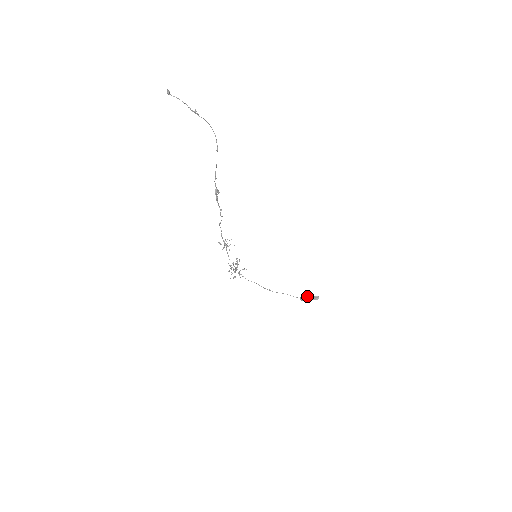
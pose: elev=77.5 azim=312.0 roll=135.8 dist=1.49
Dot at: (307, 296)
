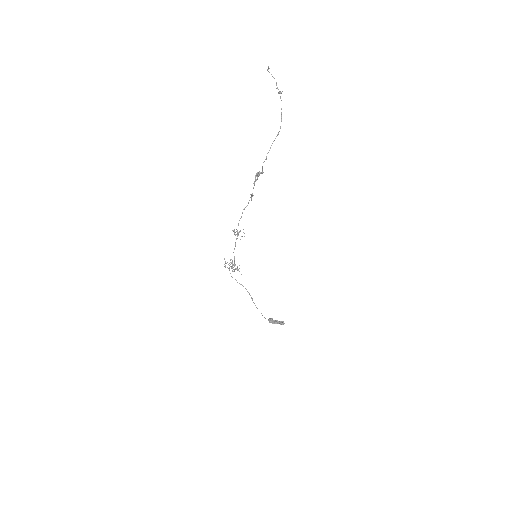
Dot at: (274, 320)
